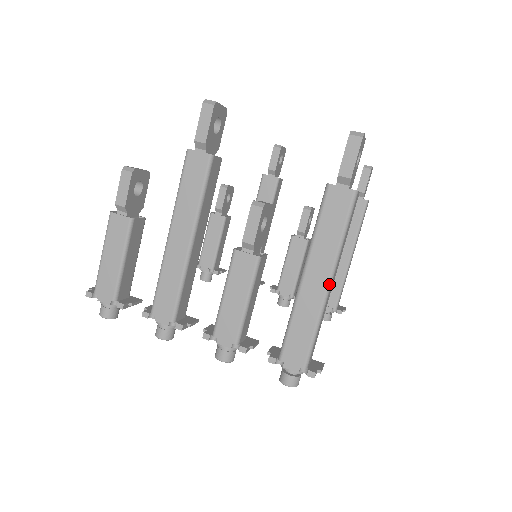
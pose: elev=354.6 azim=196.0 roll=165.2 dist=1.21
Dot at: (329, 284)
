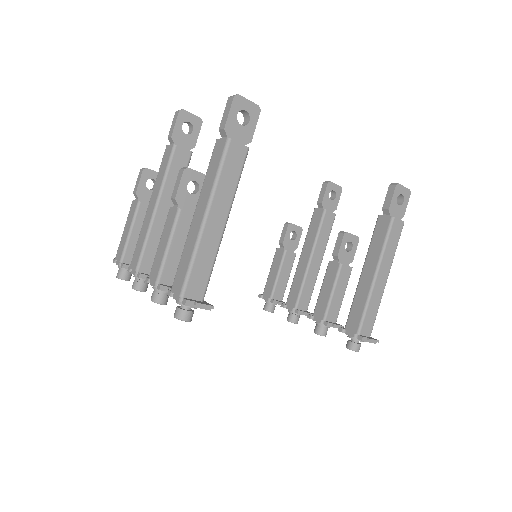
Dot at: (204, 218)
